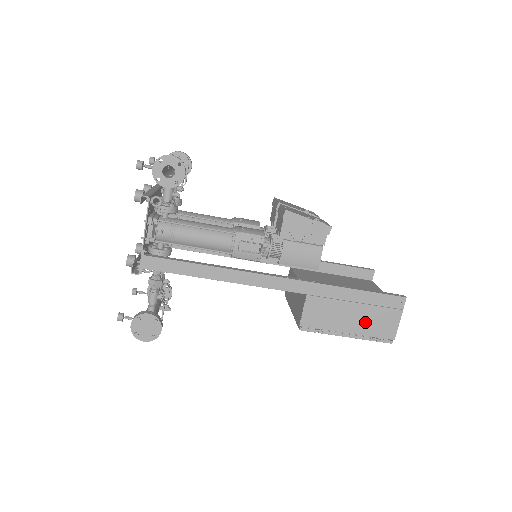
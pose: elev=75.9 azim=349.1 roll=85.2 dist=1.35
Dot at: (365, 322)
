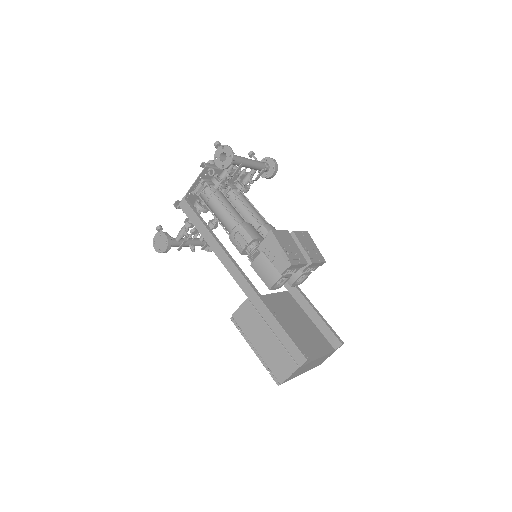
Dot at: (270, 351)
